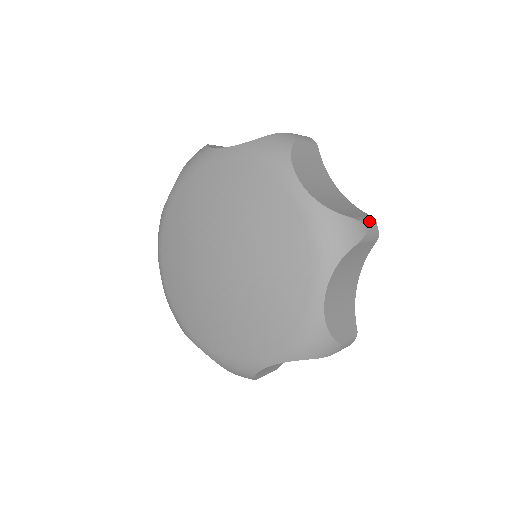
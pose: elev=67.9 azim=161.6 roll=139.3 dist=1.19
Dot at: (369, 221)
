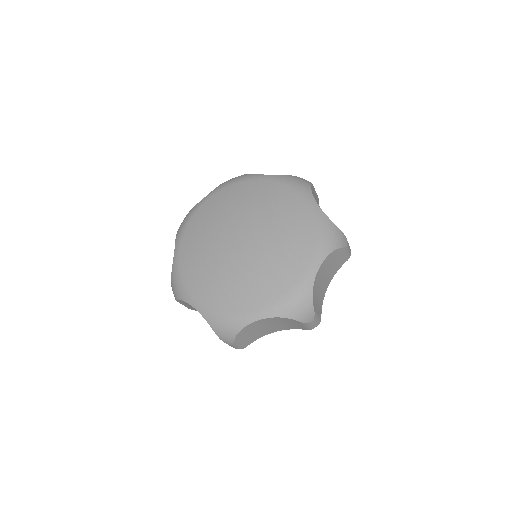
Dot at: occluded
